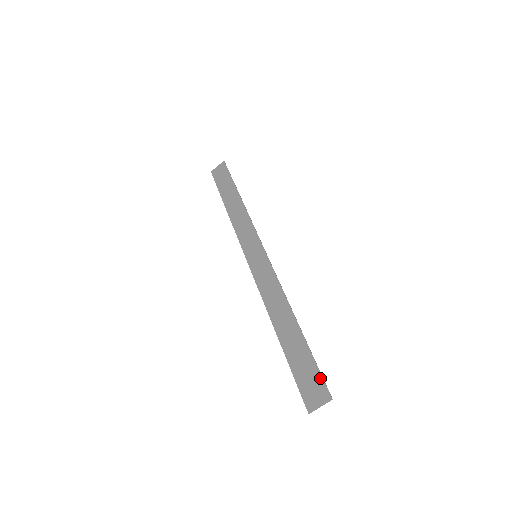
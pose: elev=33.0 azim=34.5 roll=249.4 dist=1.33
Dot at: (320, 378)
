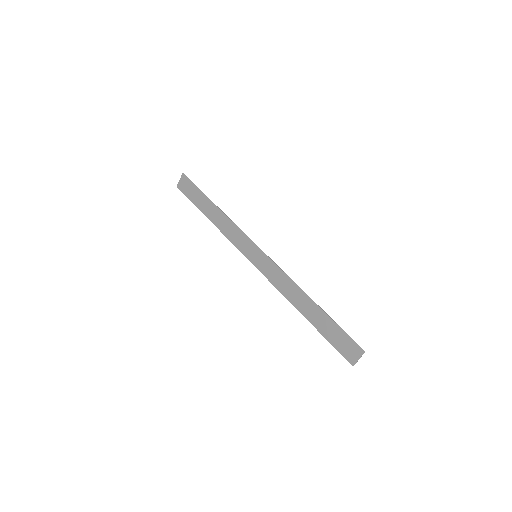
Dot at: (350, 339)
